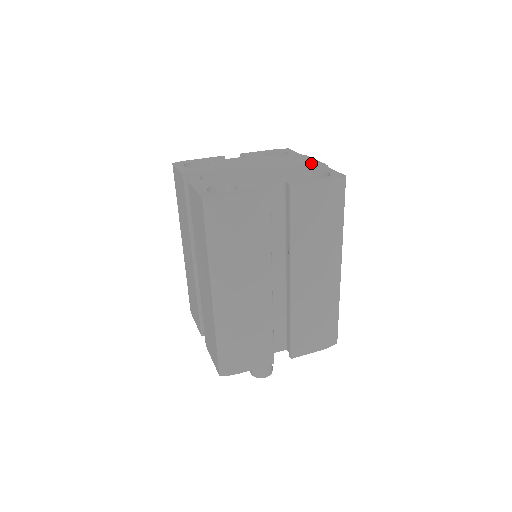
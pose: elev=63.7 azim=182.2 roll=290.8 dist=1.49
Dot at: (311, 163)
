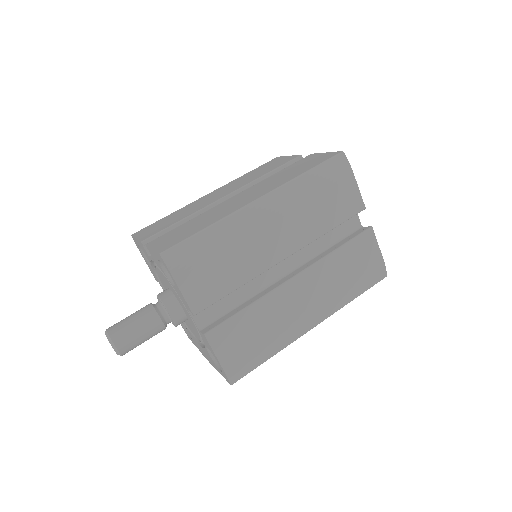
Dot at: occluded
